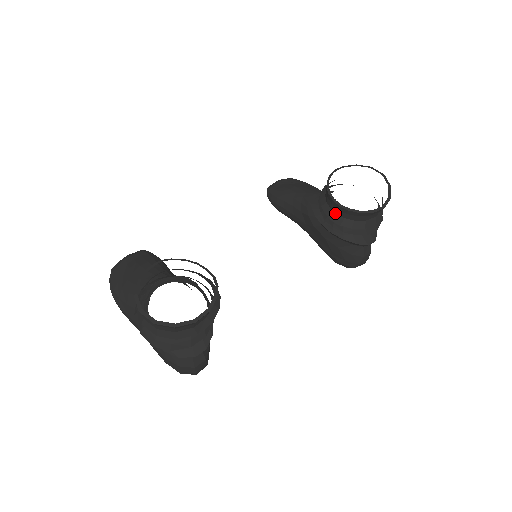
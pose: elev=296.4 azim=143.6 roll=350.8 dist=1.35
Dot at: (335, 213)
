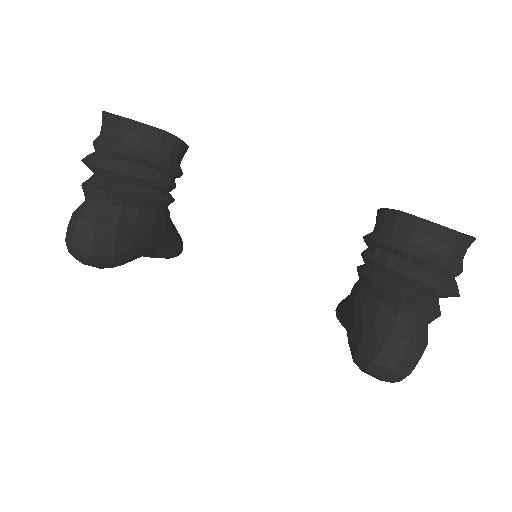
Dot at: (373, 231)
